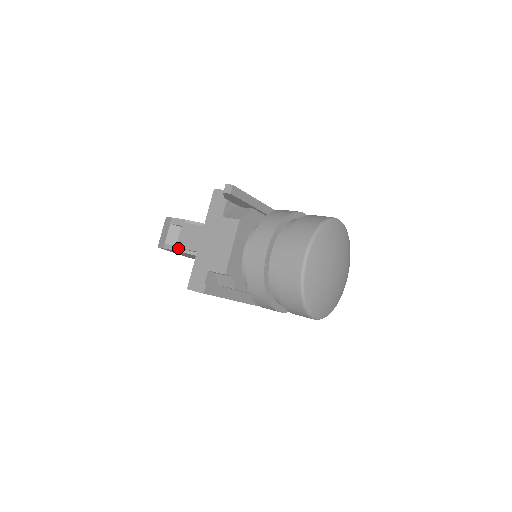
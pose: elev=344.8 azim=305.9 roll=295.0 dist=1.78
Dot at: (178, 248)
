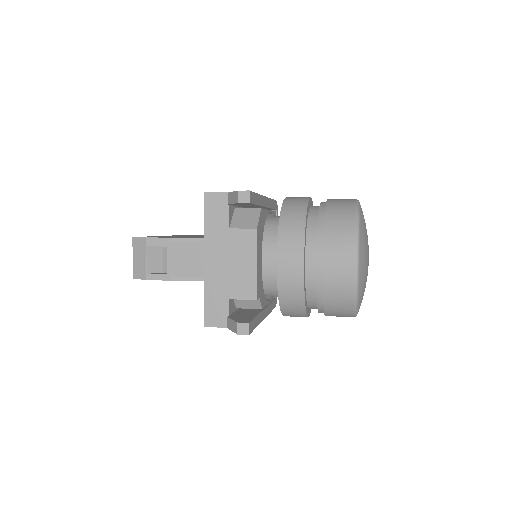
Dot at: (171, 277)
